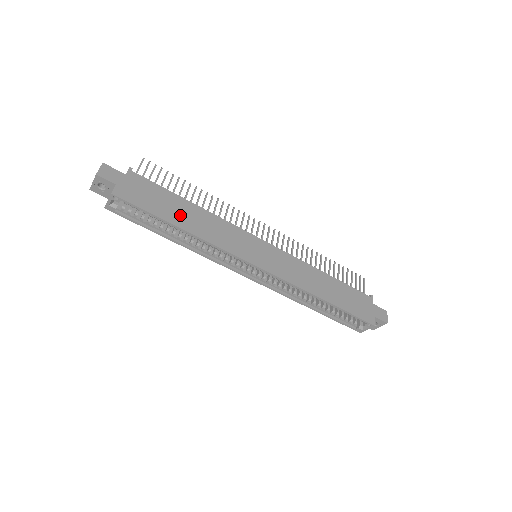
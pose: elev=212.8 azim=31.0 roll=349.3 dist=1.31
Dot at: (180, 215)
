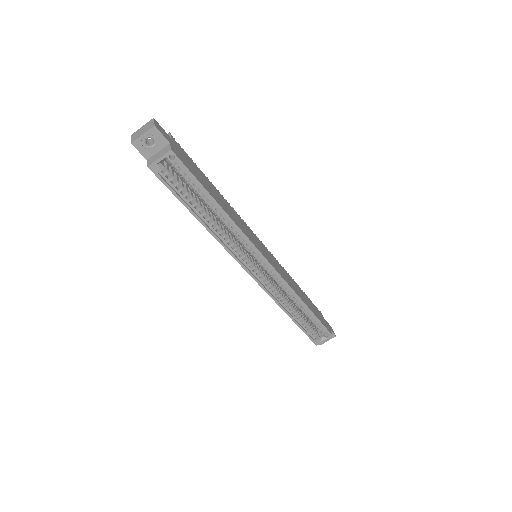
Dot at: (215, 195)
